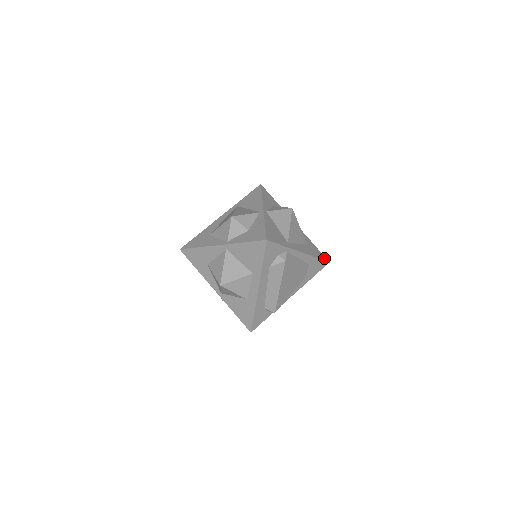
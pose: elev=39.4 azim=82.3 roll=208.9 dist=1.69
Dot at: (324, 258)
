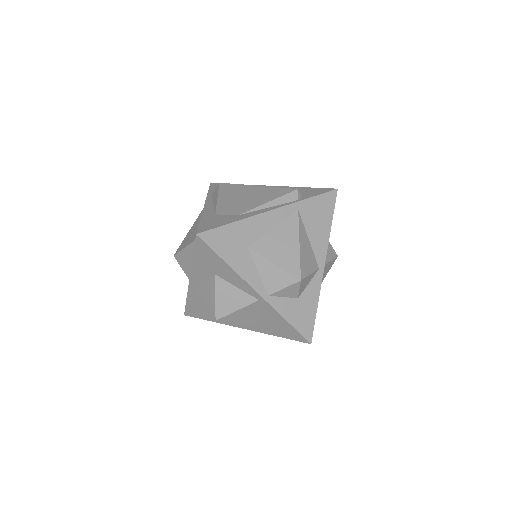
Dot at: occluded
